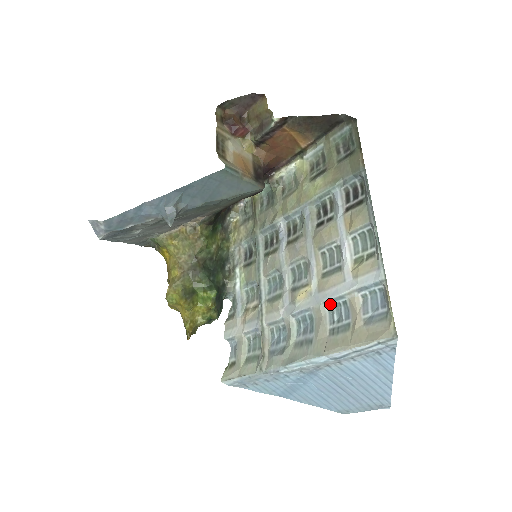
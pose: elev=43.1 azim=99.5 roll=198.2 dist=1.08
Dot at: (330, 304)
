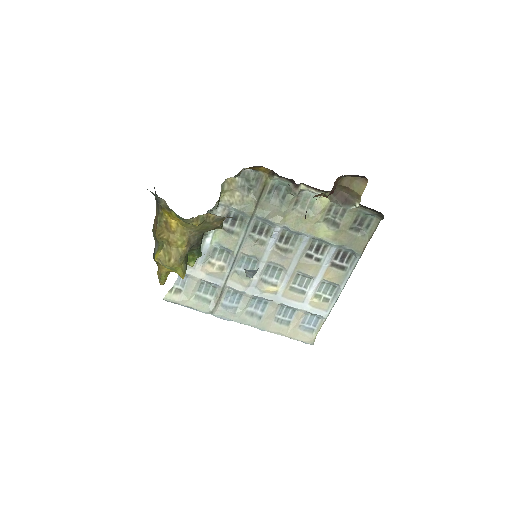
Dot at: (285, 306)
